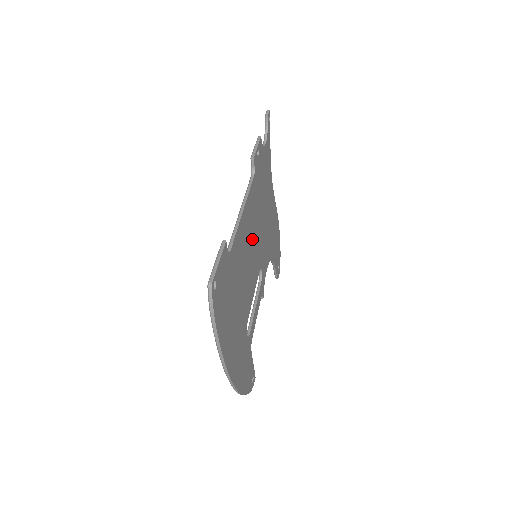
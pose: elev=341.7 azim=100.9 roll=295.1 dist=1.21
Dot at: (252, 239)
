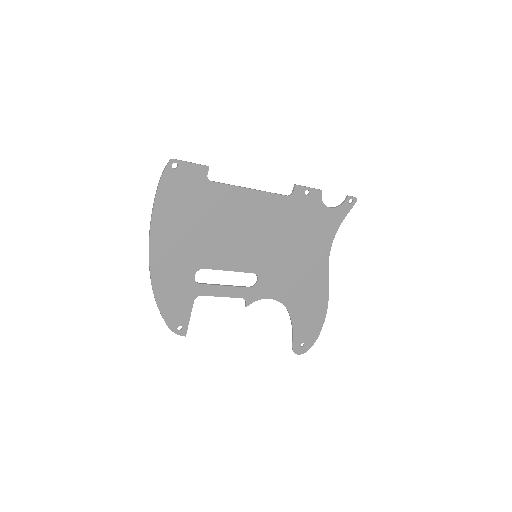
Dot at: (255, 230)
